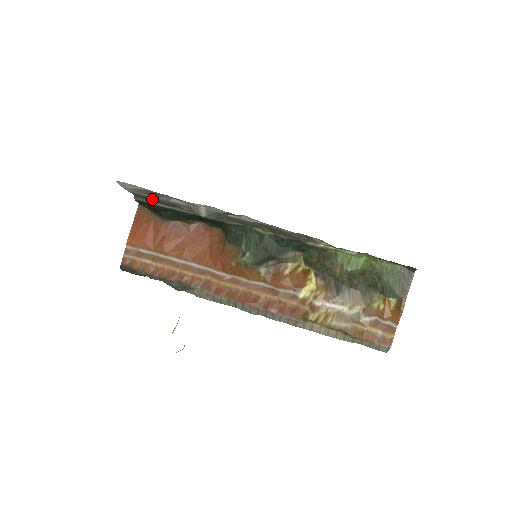
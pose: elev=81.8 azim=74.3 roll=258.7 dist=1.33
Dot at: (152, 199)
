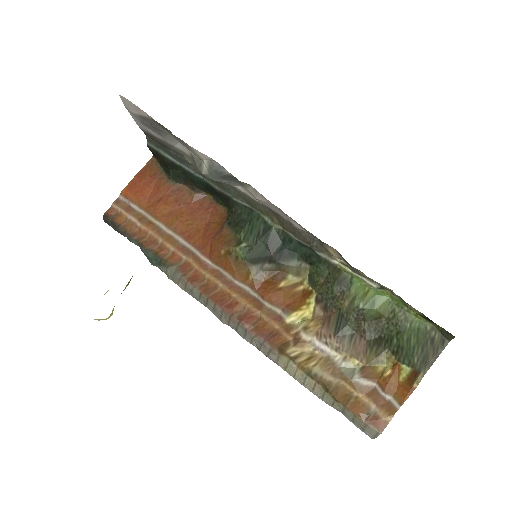
Dot at: (163, 147)
